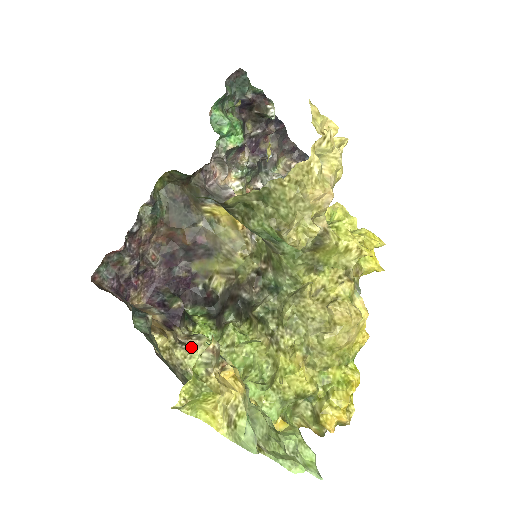
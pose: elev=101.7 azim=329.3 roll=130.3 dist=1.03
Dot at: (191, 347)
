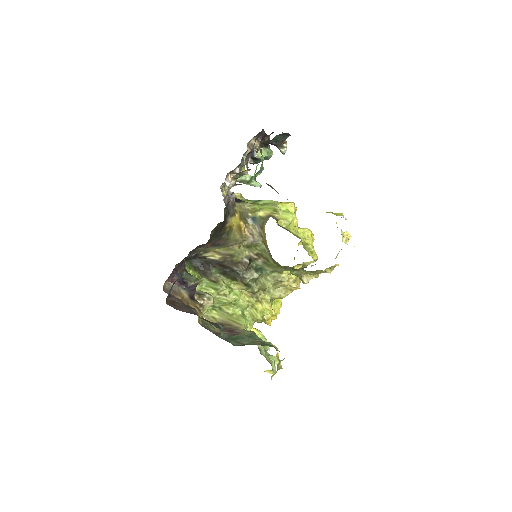
Dot at: (205, 305)
